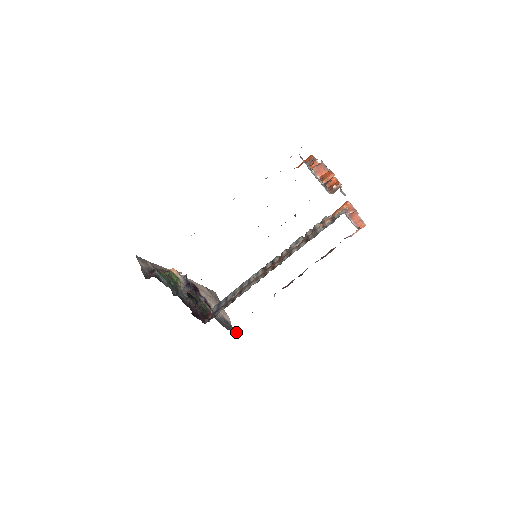
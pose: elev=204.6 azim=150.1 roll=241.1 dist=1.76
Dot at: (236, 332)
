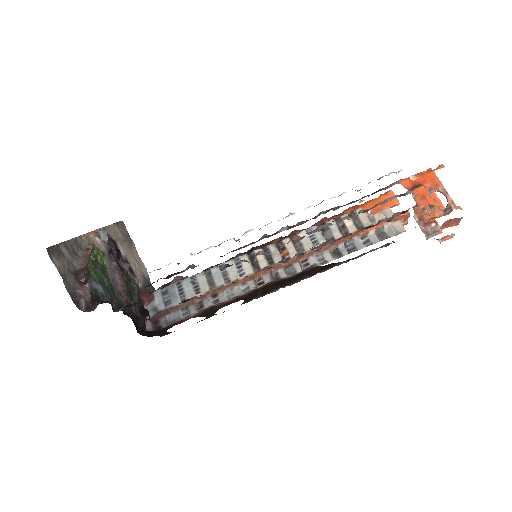
Dot at: occluded
